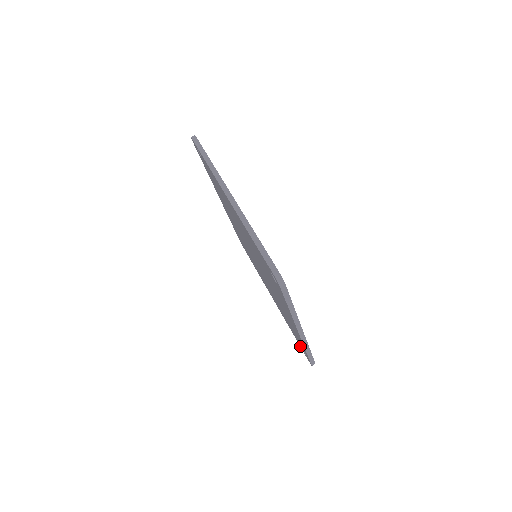
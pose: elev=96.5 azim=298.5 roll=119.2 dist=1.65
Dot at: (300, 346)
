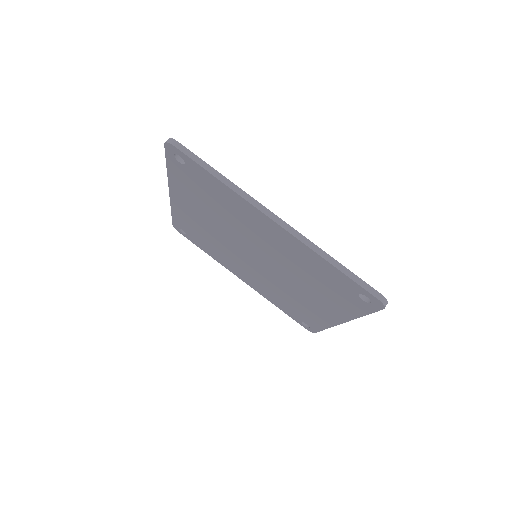
Dot at: (293, 319)
